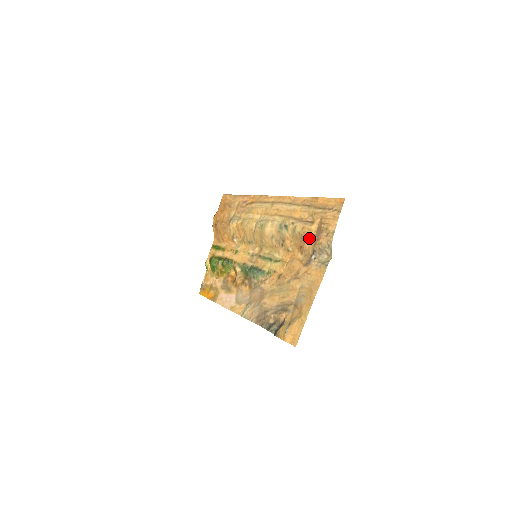
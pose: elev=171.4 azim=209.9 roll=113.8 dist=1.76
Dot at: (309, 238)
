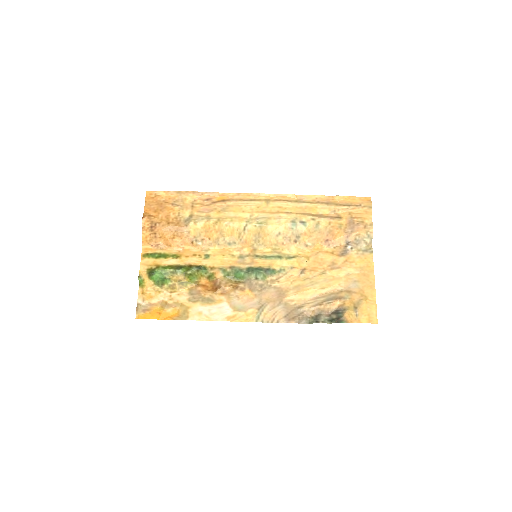
Dot at: (341, 231)
